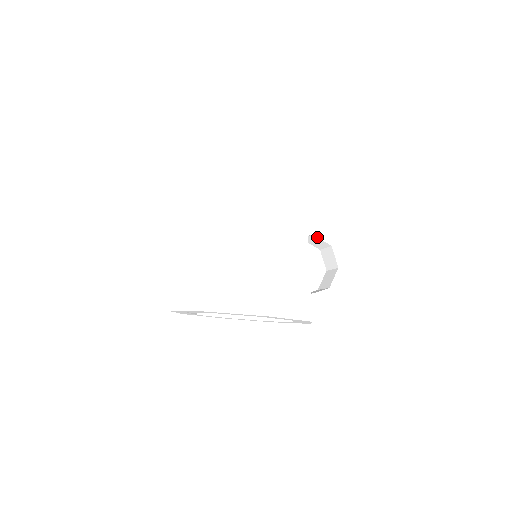
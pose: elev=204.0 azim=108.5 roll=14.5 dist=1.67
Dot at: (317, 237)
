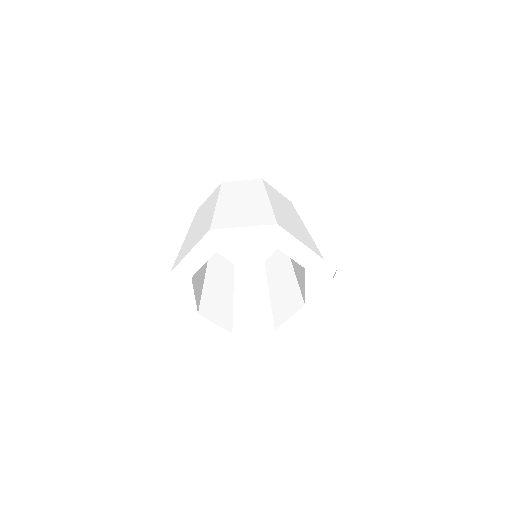
Dot at: occluded
